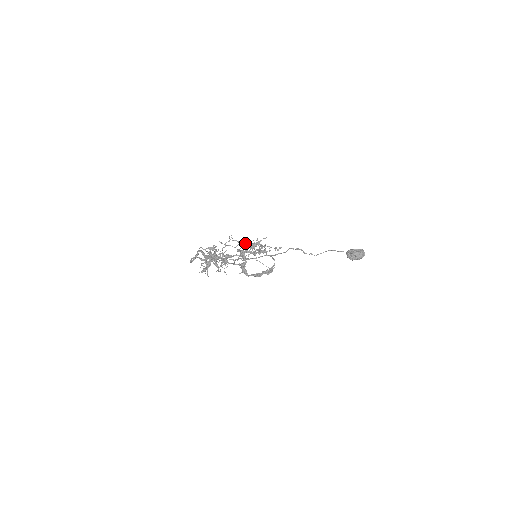
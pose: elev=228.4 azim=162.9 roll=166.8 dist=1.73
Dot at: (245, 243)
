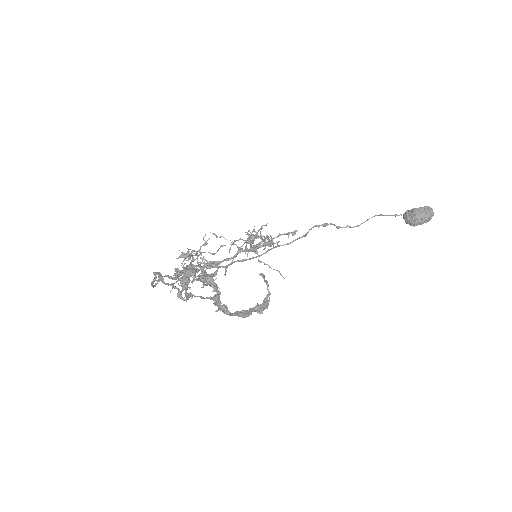
Dot at: occluded
